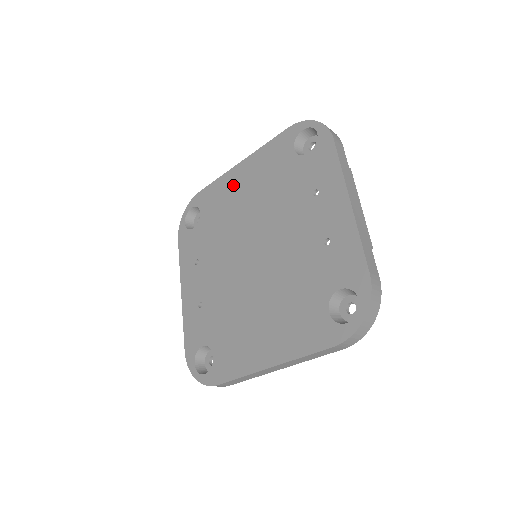
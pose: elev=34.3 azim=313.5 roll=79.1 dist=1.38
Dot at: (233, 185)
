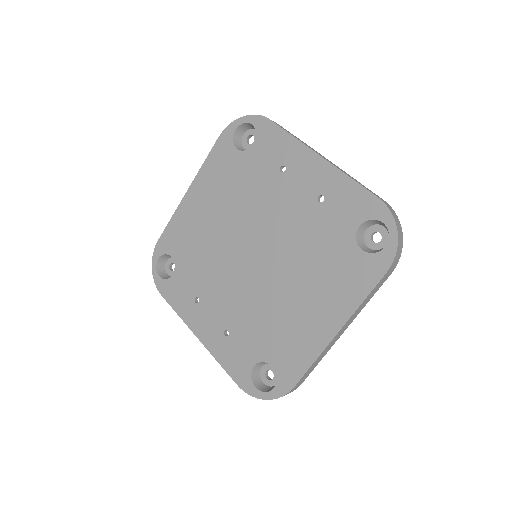
Dot at: (192, 213)
